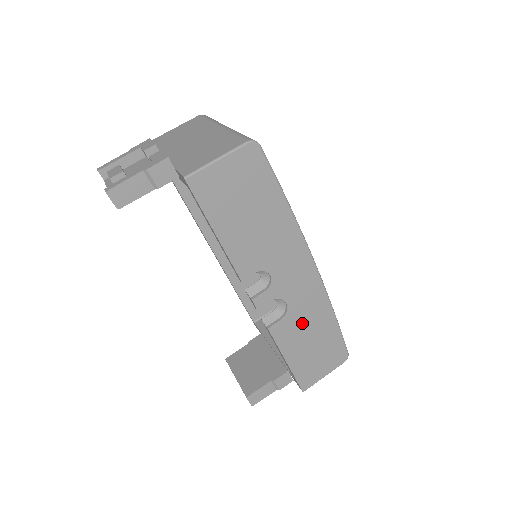
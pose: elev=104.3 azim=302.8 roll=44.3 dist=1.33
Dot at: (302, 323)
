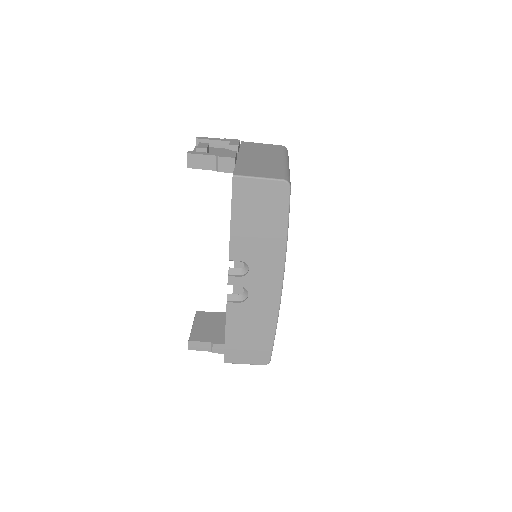
Dot at: (251, 316)
